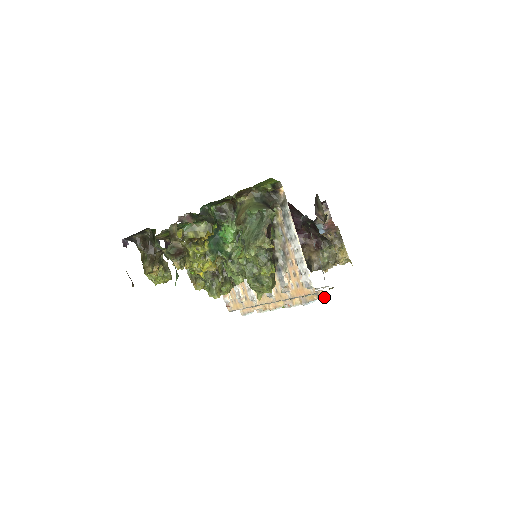
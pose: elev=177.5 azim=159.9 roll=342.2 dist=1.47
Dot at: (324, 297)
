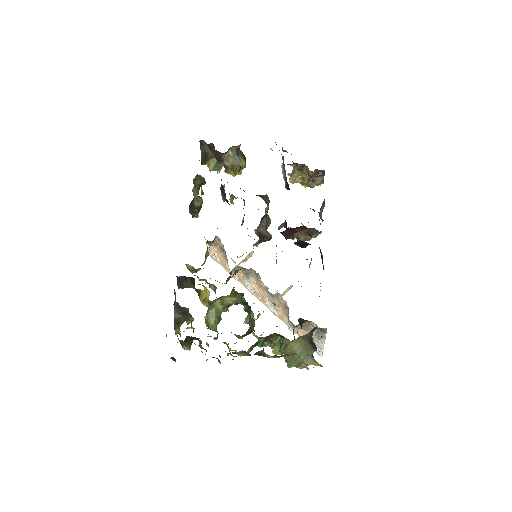
Dot at: (318, 327)
